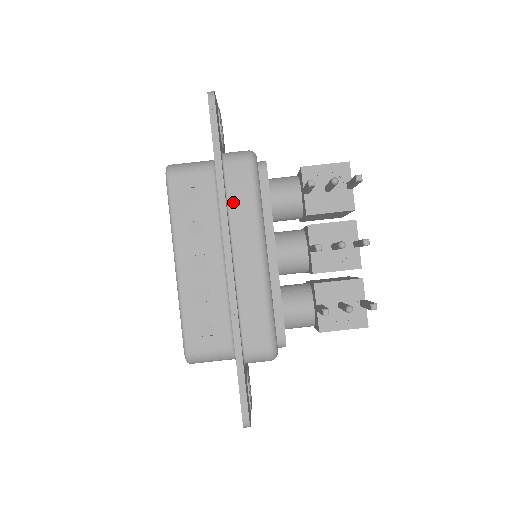
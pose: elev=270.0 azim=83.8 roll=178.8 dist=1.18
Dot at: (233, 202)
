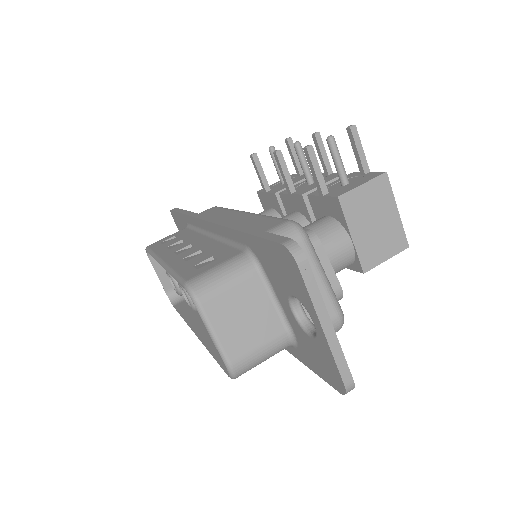
Dot at: occluded
